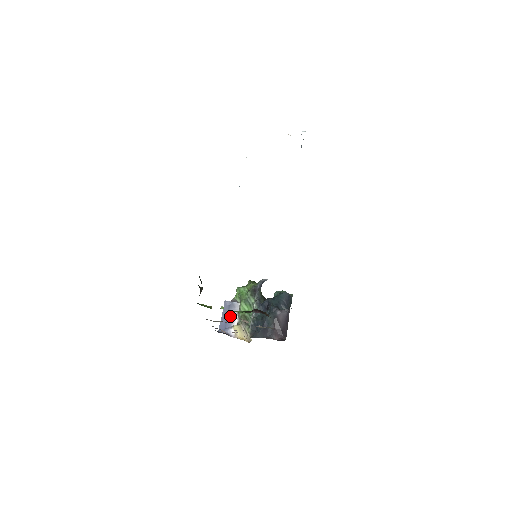
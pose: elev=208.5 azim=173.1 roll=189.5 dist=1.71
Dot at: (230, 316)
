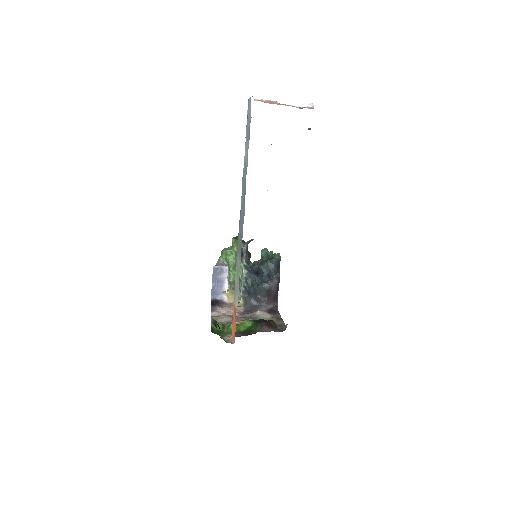
Dot at: (220, 281)
